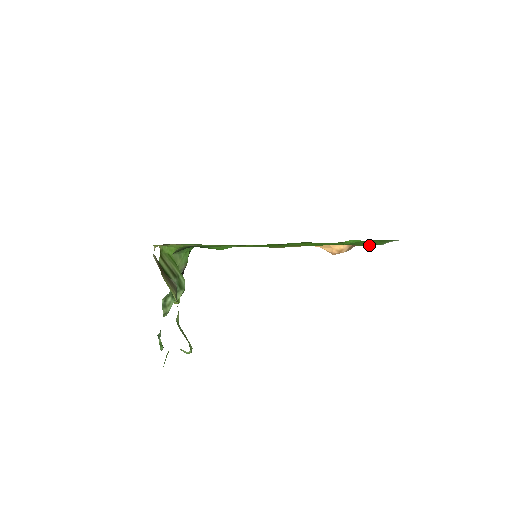
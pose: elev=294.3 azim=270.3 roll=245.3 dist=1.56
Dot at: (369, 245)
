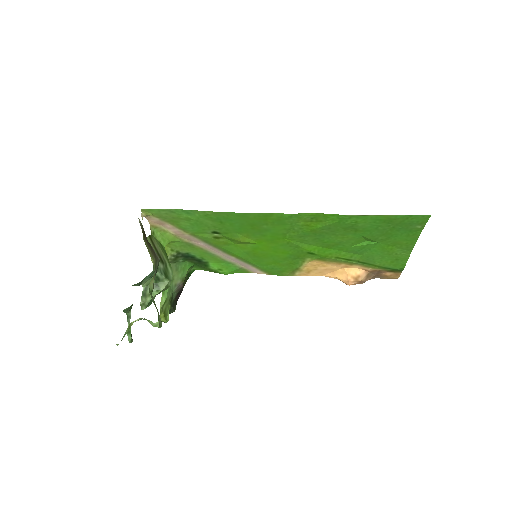
Dot at: (389, 268)
